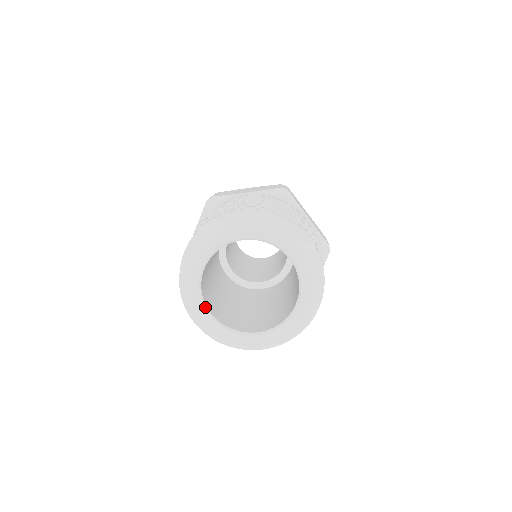
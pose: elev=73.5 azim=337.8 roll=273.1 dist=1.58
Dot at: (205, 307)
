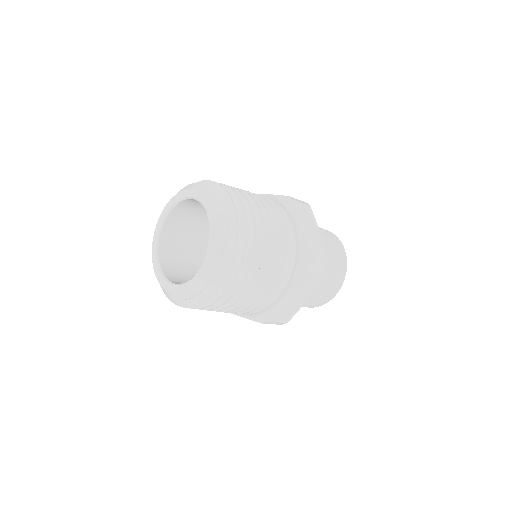
Dot at: (168, 281)
